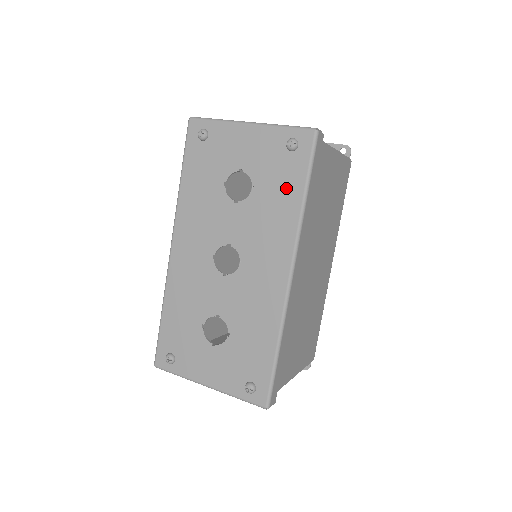
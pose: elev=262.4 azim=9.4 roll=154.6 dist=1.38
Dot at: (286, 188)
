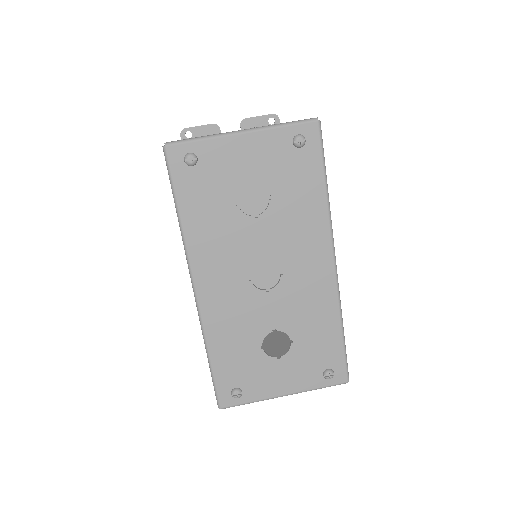
Dot at: (306, 185)
